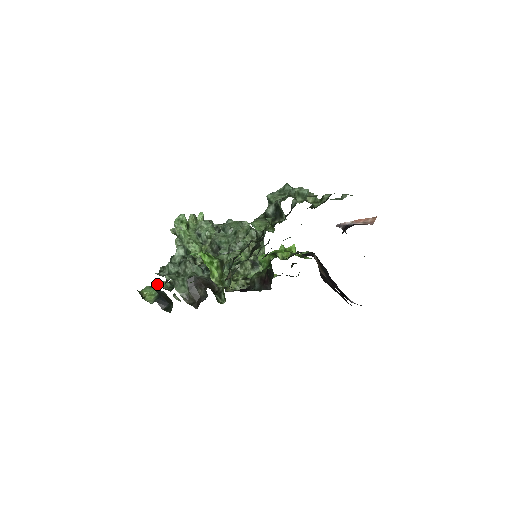
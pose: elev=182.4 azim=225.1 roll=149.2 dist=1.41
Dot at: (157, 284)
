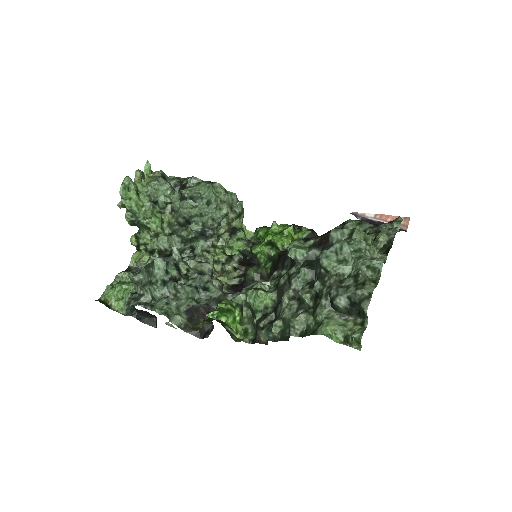
Dot at: (122, 286)
